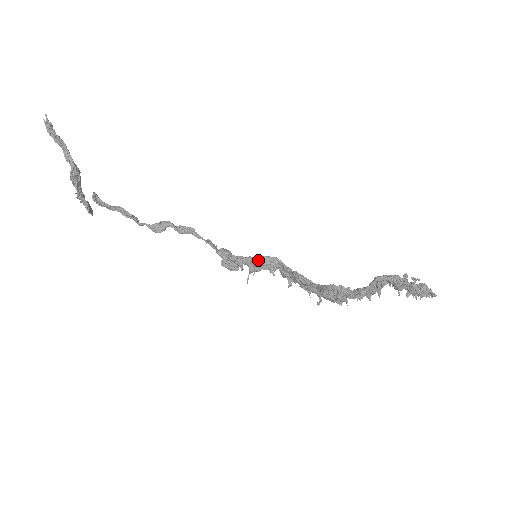
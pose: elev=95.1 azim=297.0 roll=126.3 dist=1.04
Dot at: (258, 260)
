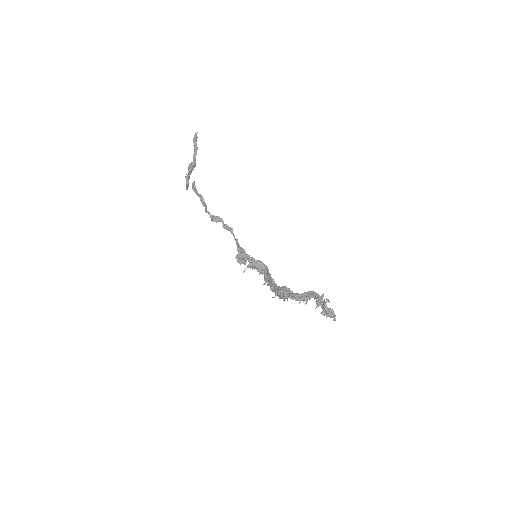
Dot at: (256, 260)
